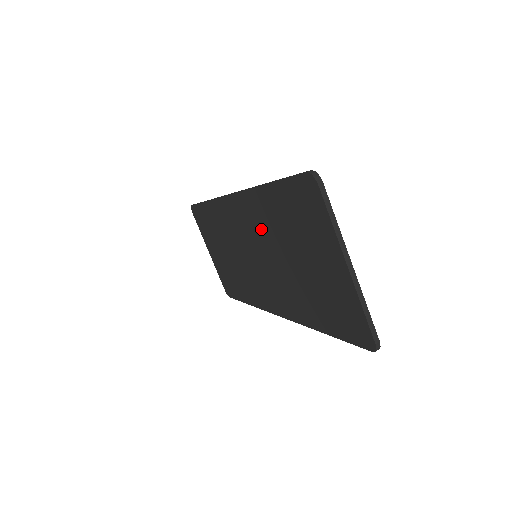
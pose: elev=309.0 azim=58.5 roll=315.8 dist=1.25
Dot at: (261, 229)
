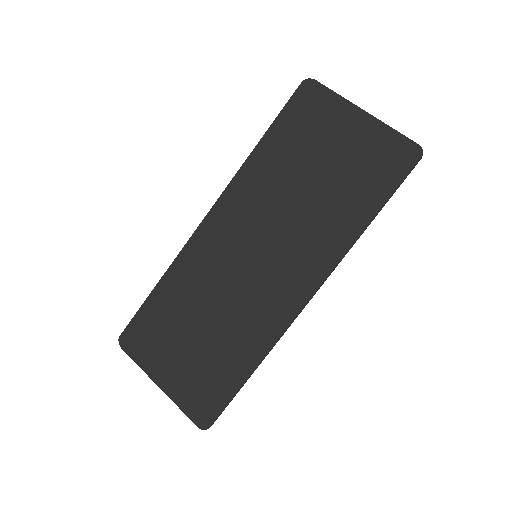
Dot at: (261, 200)
